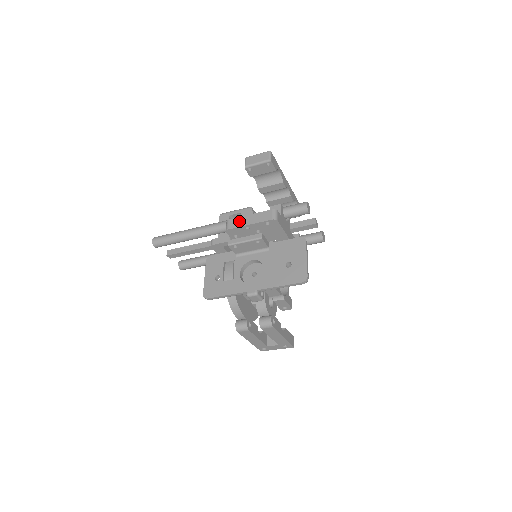
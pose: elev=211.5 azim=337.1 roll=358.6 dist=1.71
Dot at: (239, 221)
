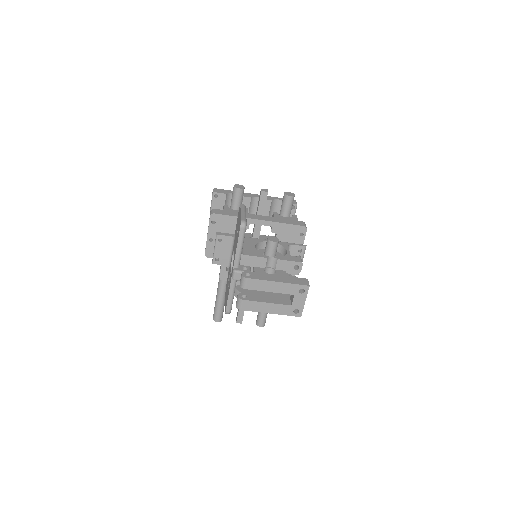
Dot at: occluded
